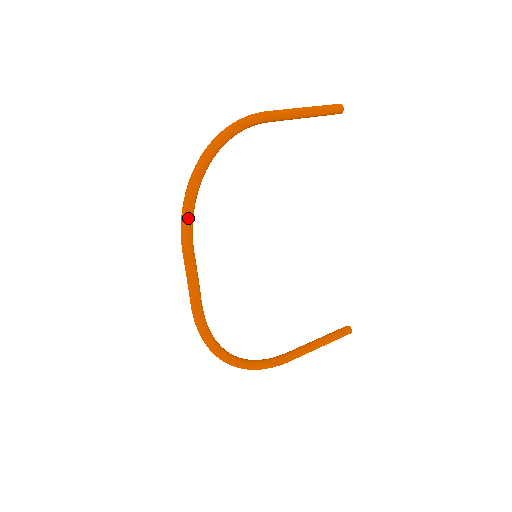
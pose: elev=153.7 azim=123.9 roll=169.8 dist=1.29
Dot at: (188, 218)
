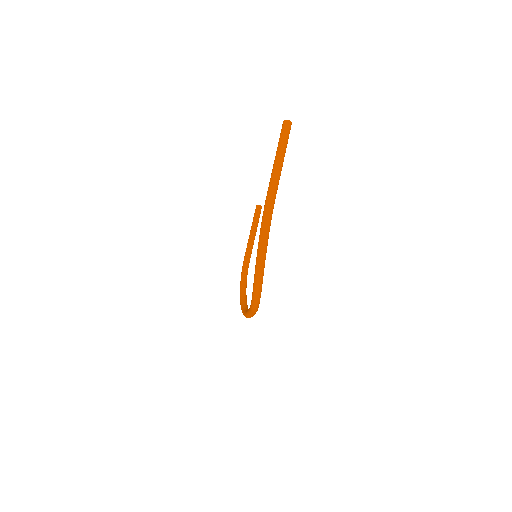
Dot at: (259, 302)
